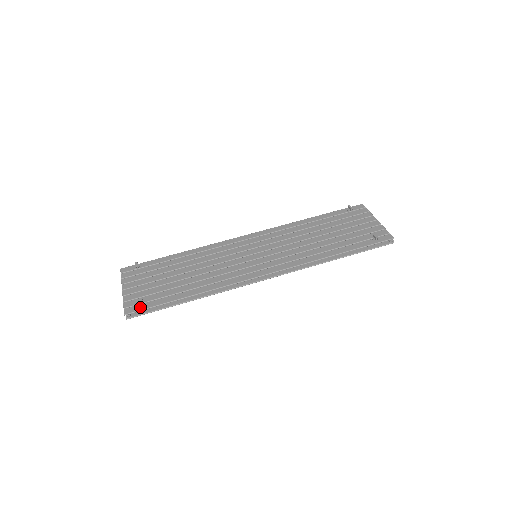
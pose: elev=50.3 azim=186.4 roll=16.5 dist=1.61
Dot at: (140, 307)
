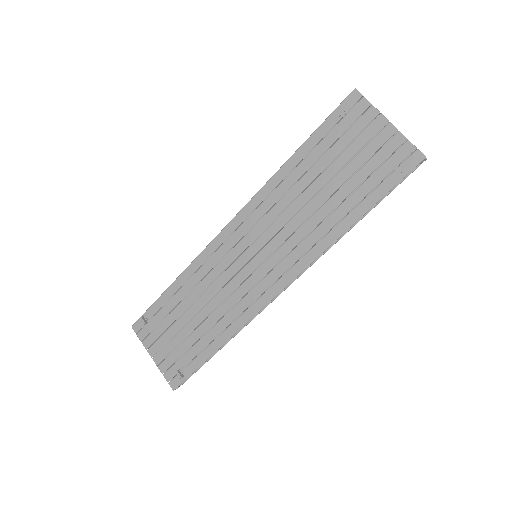
Dot at: (181, 378)
